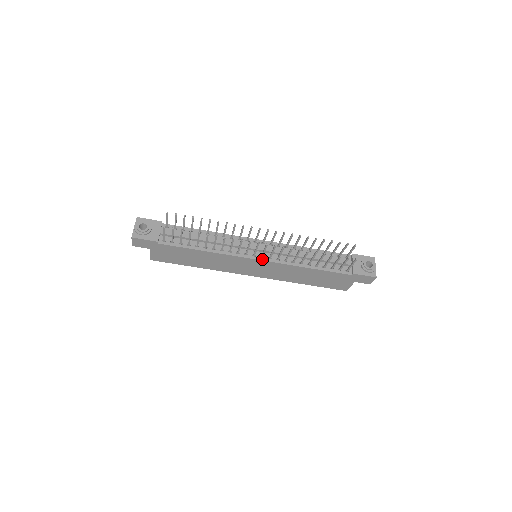
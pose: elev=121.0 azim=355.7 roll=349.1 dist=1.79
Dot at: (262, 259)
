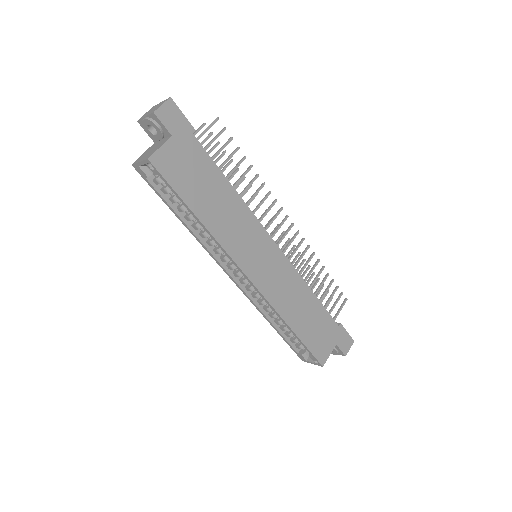
Dot at: (278, 247)
